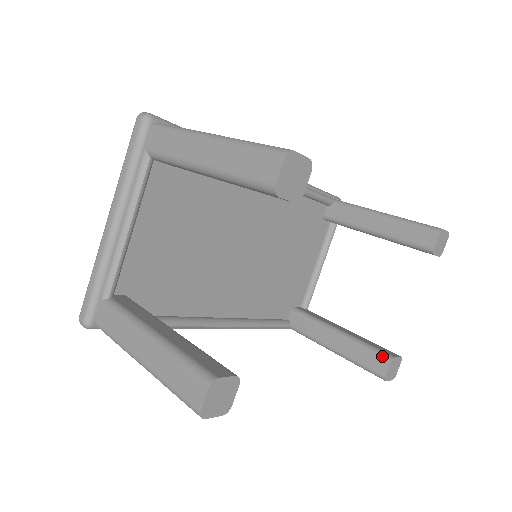
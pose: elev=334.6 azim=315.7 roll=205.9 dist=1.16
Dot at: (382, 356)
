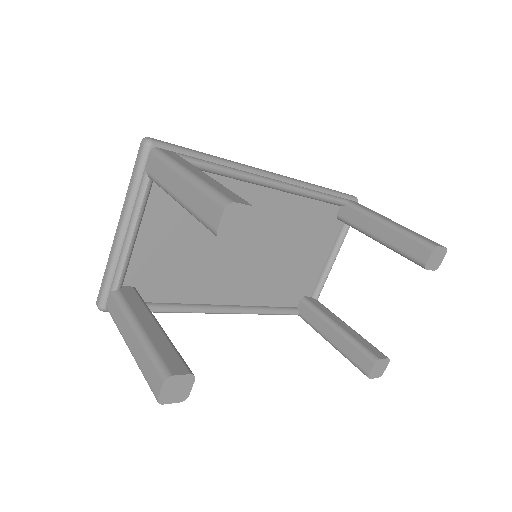
Dot at: (368, 356)
